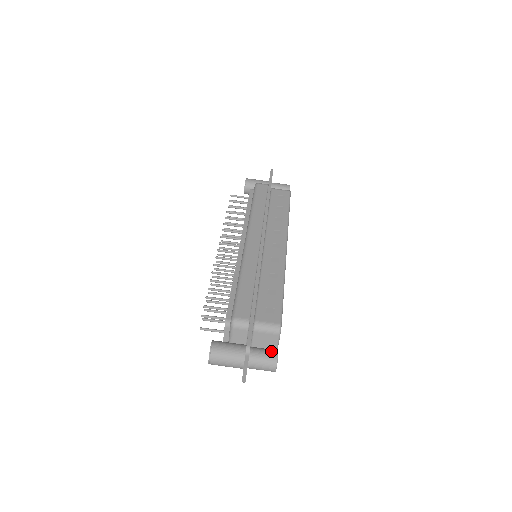
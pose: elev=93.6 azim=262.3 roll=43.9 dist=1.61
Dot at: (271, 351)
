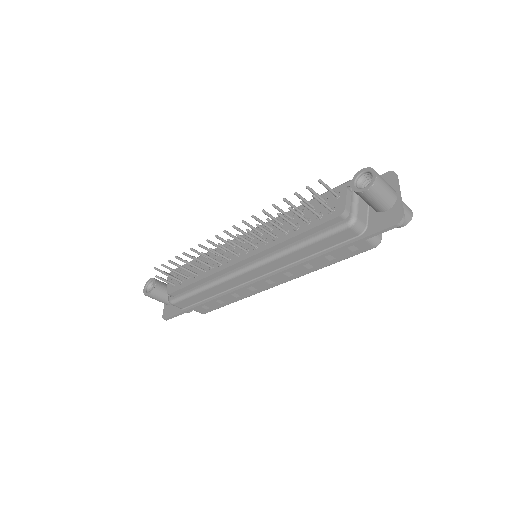
Dot at: occluded
